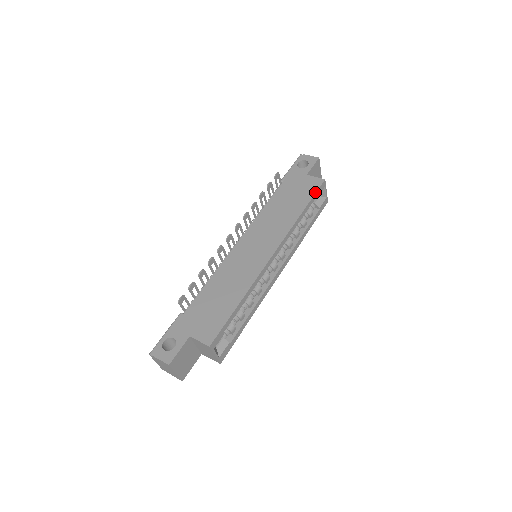
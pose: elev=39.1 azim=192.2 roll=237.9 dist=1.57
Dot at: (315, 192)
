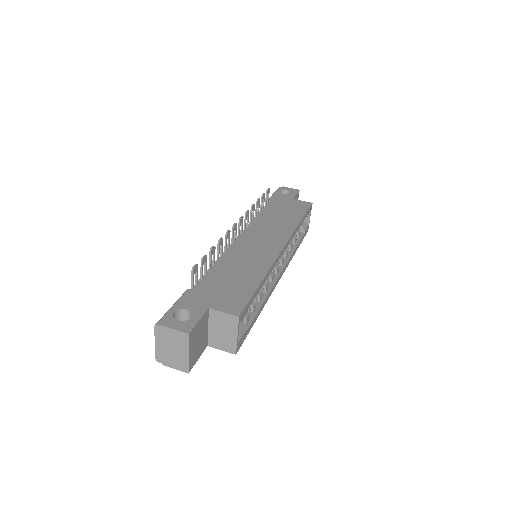
Dot at: (307, 210)
